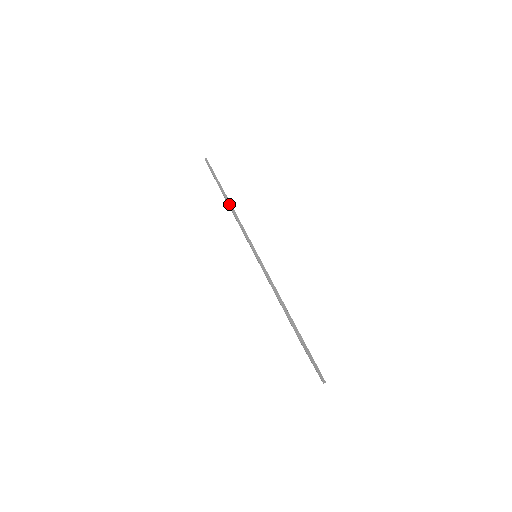
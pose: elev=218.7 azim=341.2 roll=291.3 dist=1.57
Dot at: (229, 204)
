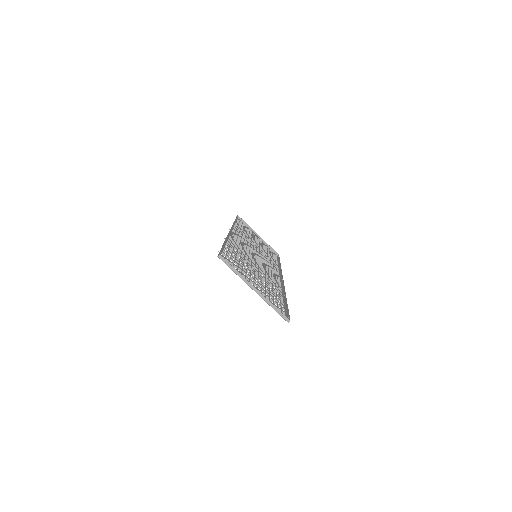
Dot at: (232, 225)
